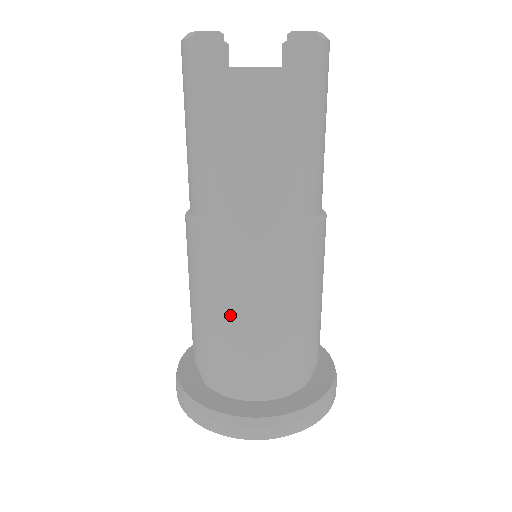
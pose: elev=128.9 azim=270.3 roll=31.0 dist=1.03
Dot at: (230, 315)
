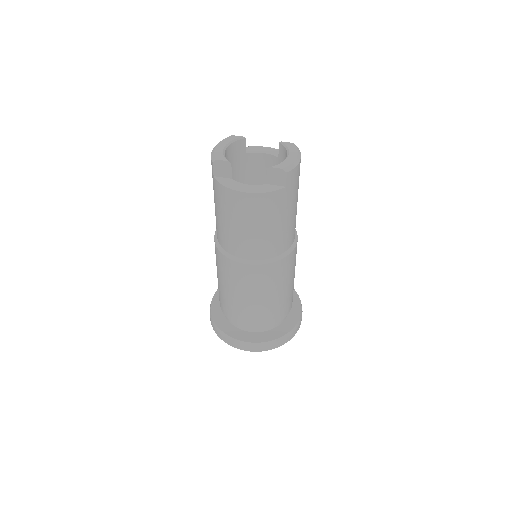
Dot at: (232, 293)
